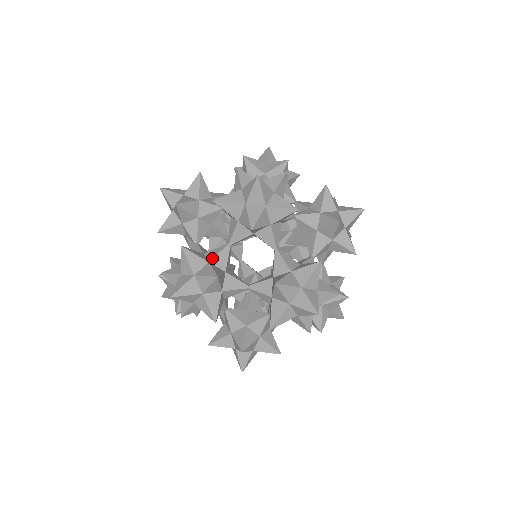
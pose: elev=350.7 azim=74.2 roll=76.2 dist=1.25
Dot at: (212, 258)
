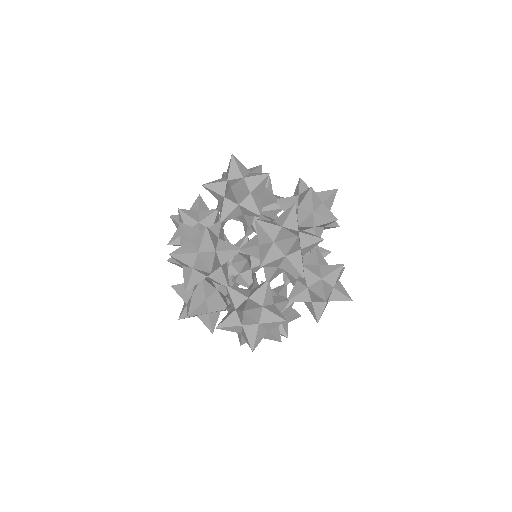
Dot at: occluded
